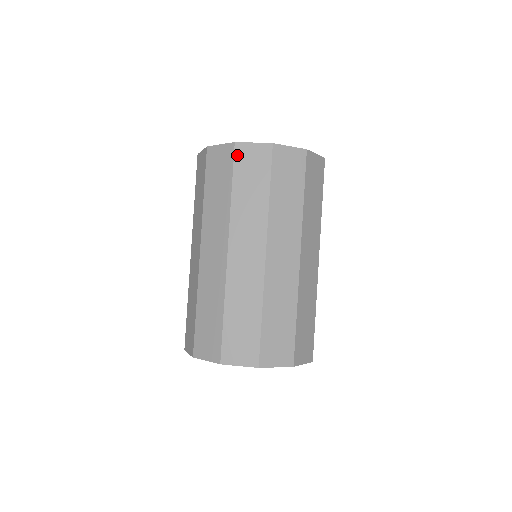
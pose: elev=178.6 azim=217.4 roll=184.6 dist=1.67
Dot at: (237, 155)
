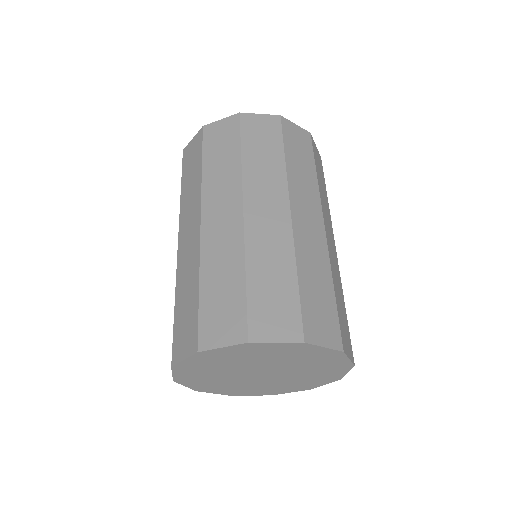
Dot at: (284, 126)
